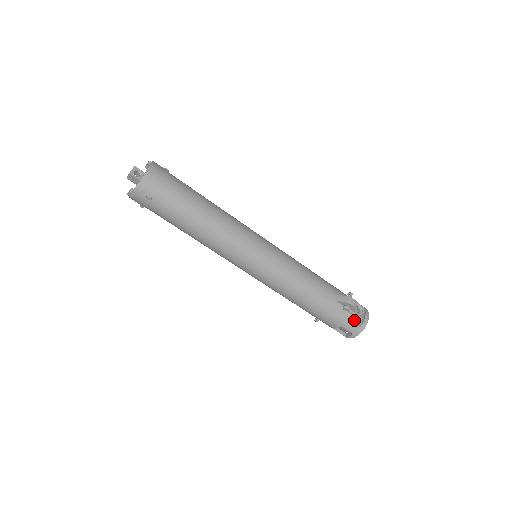
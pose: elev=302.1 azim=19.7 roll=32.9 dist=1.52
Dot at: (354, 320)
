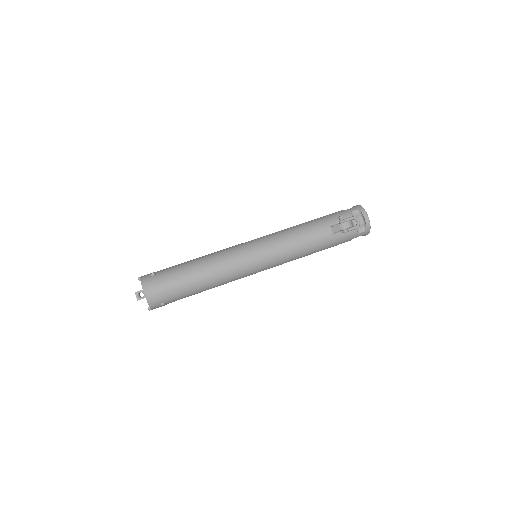
Dot at: (358, 227)
